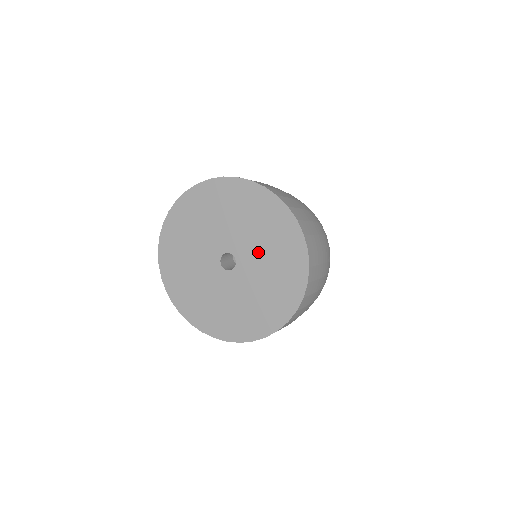
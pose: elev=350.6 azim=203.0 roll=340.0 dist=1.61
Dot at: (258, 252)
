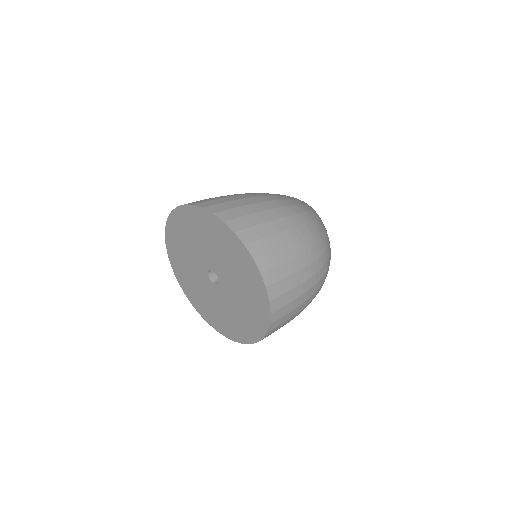
Dot at: (231, 276)
